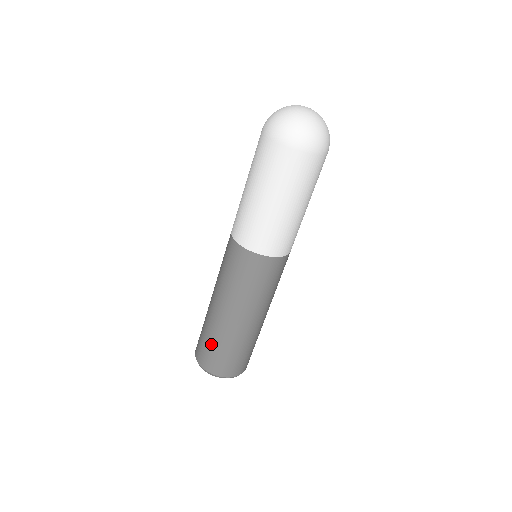
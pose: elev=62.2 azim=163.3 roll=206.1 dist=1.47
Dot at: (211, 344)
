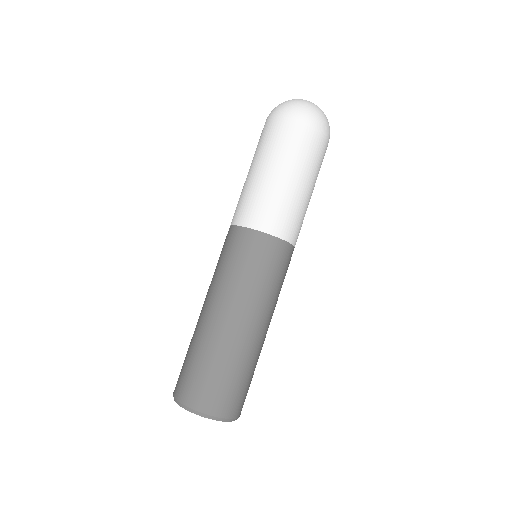
Dot at: (191, 360)
